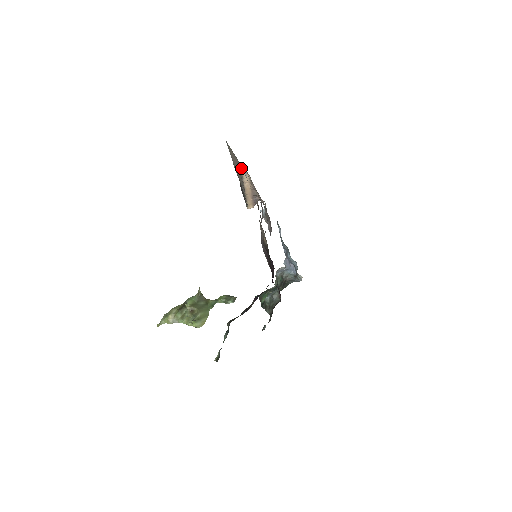
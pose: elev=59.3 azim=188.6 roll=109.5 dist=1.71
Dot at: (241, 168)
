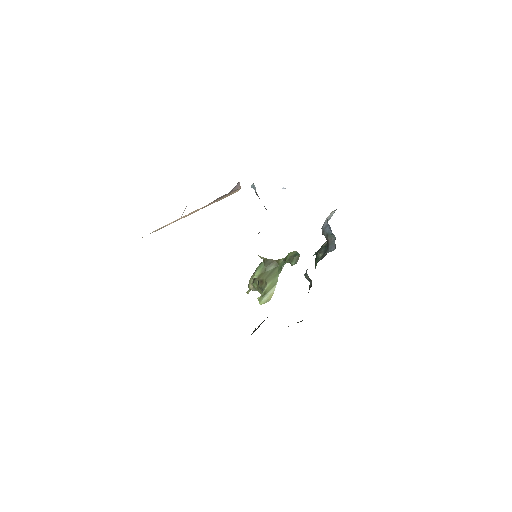
Dot at: occluded
